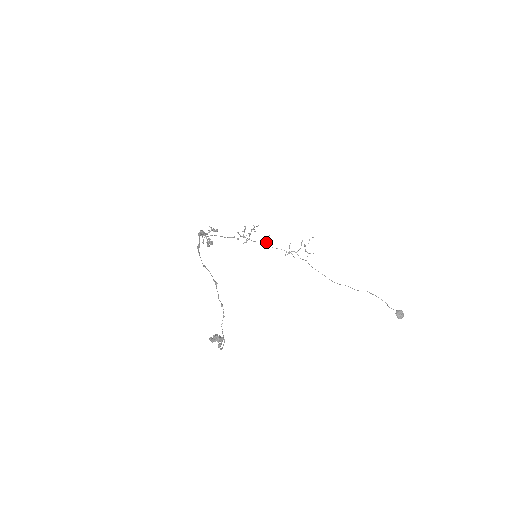
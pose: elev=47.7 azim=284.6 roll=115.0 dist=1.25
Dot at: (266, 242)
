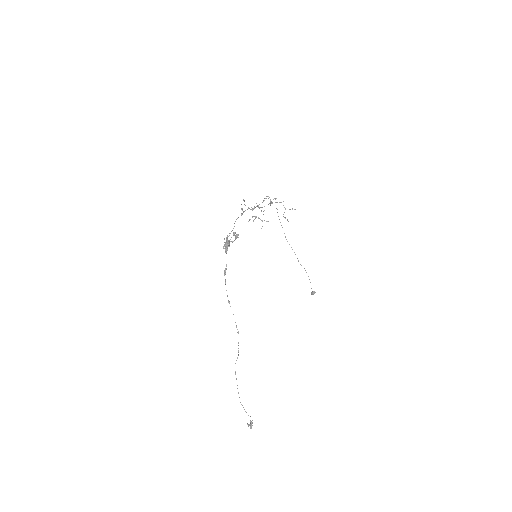
Dot at: occluded
